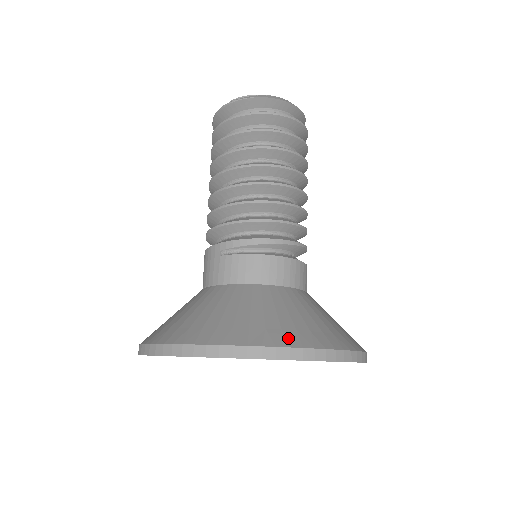
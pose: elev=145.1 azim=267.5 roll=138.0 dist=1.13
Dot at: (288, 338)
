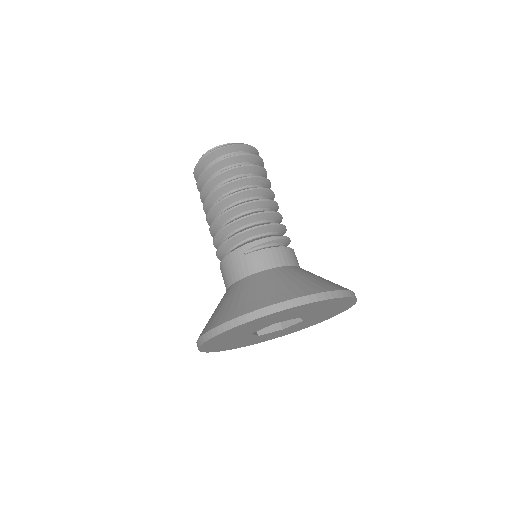
Dot at: (325, 287)
